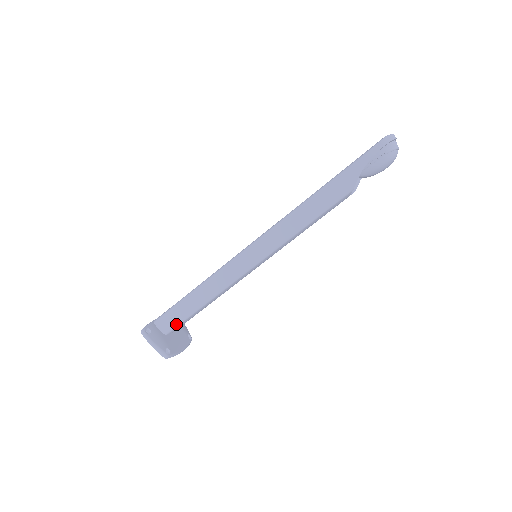
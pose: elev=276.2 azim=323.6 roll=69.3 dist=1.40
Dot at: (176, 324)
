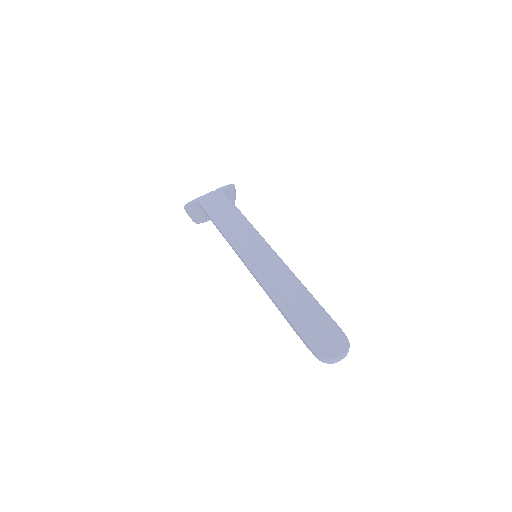
Dot at: occluded
